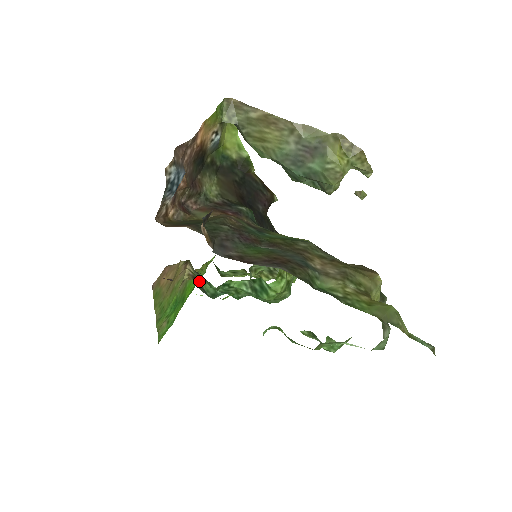
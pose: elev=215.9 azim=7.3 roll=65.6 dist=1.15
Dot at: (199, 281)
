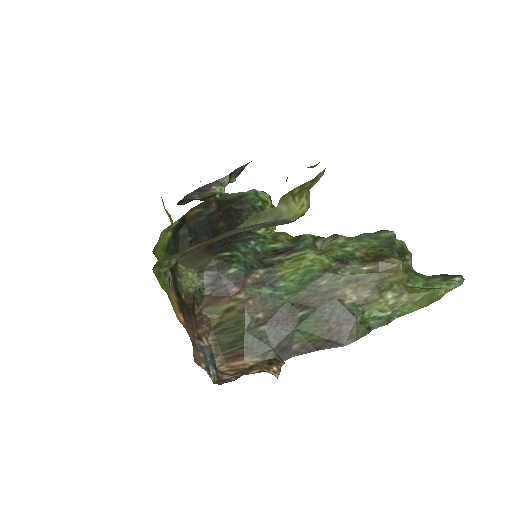
Dot at: occluded
